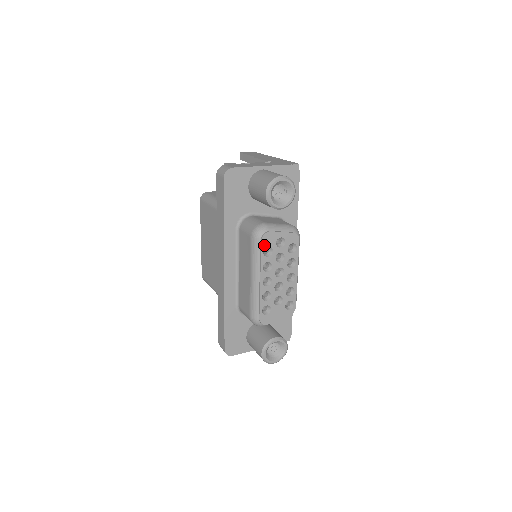
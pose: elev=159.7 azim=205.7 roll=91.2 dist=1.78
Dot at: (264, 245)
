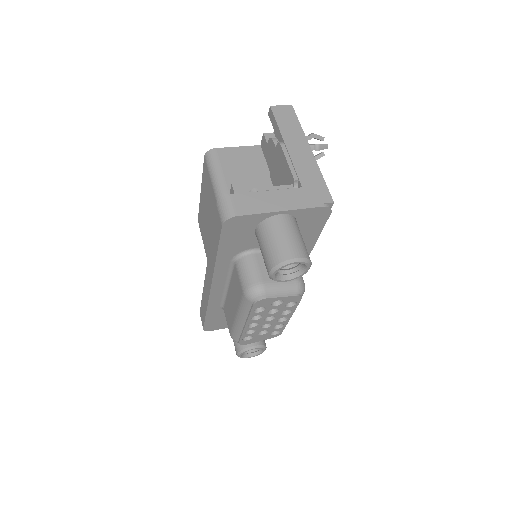
Dot at: (256, 307)
